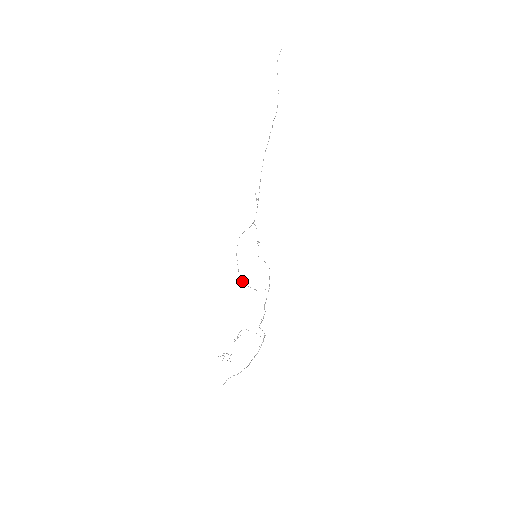
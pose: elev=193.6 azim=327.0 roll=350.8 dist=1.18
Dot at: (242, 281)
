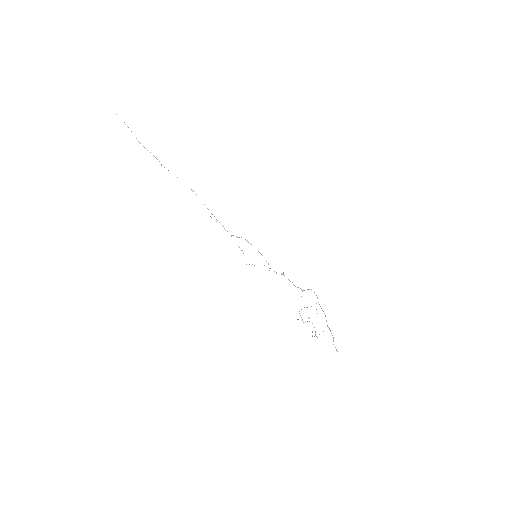
Dot at: occluded
